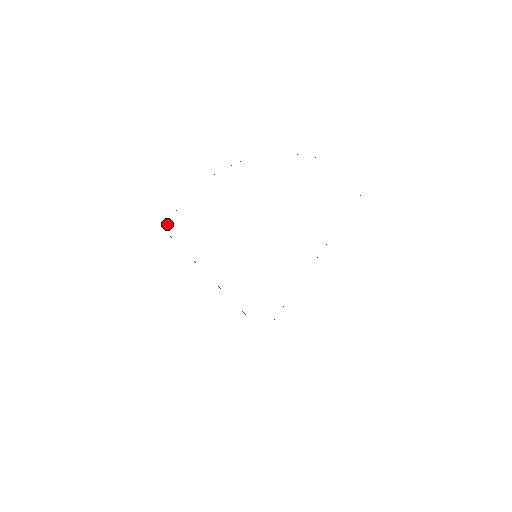
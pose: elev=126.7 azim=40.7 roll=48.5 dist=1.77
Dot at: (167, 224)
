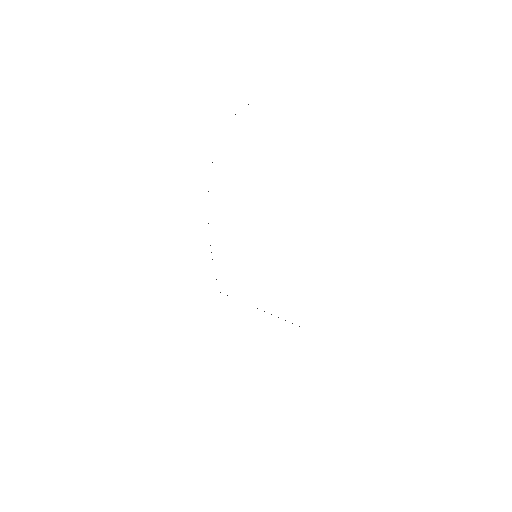
Dot at: occluded
